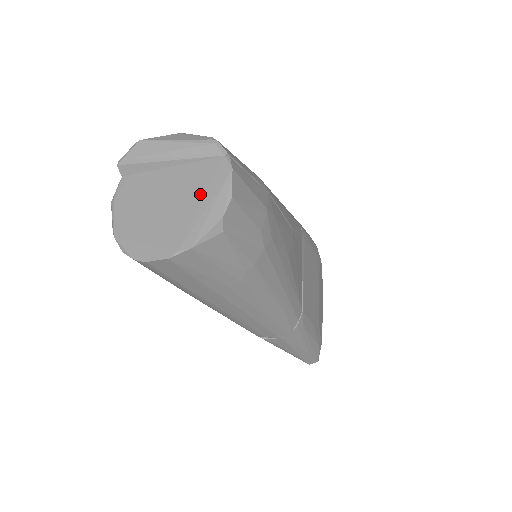
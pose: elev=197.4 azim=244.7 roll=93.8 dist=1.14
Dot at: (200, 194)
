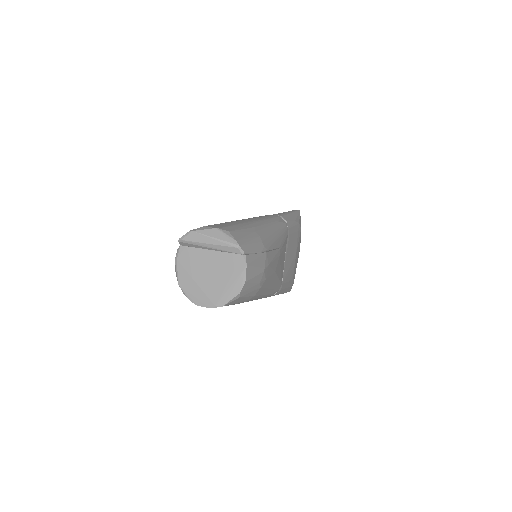
Dot at: (228, 275)
